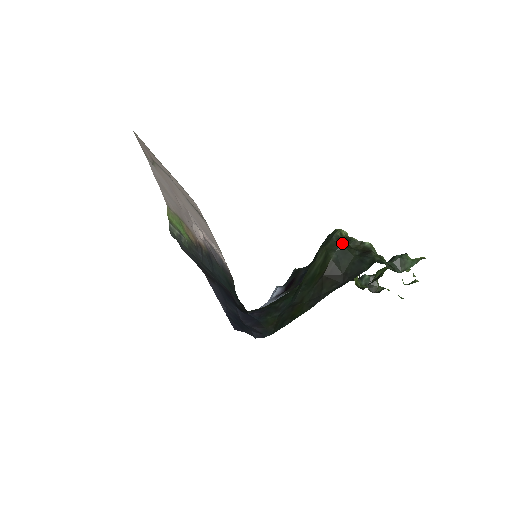
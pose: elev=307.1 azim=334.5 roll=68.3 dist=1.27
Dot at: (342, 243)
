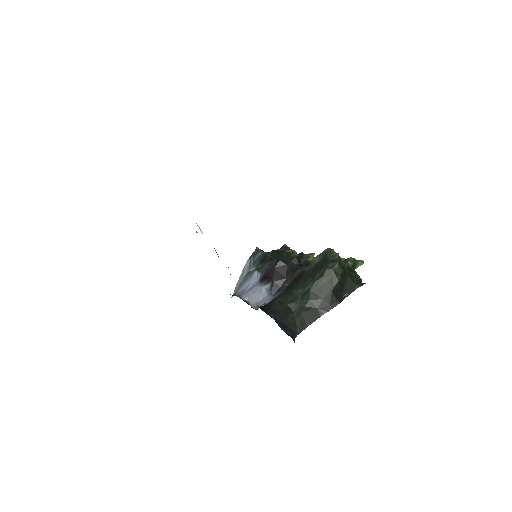
Dot at: (340, 266)
